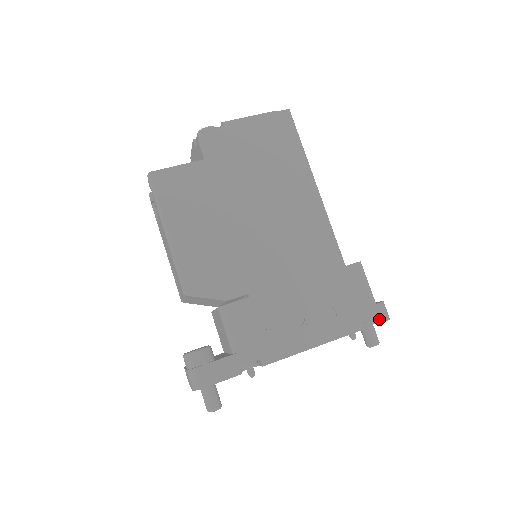
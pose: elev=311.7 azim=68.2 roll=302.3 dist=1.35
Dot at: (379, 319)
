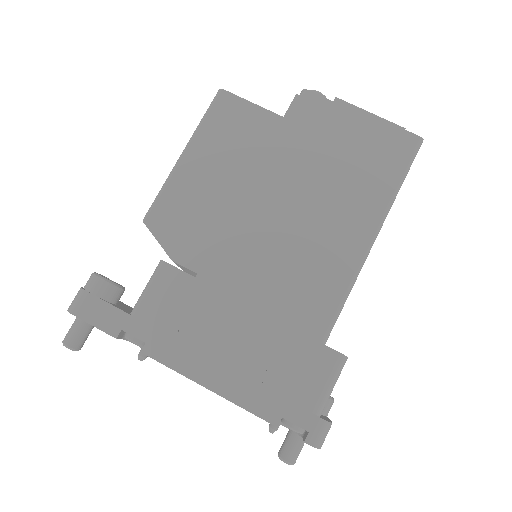
Dot at: (306, 435)
